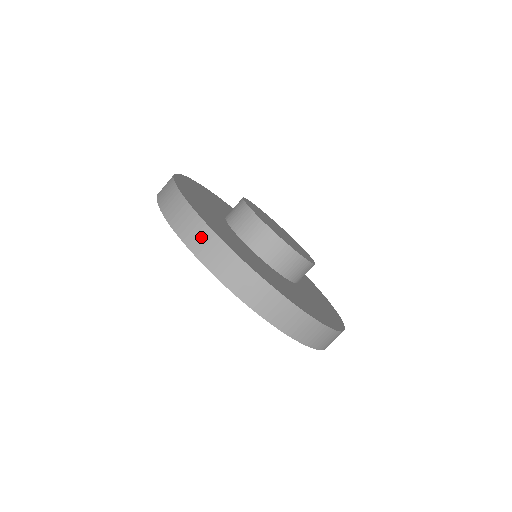
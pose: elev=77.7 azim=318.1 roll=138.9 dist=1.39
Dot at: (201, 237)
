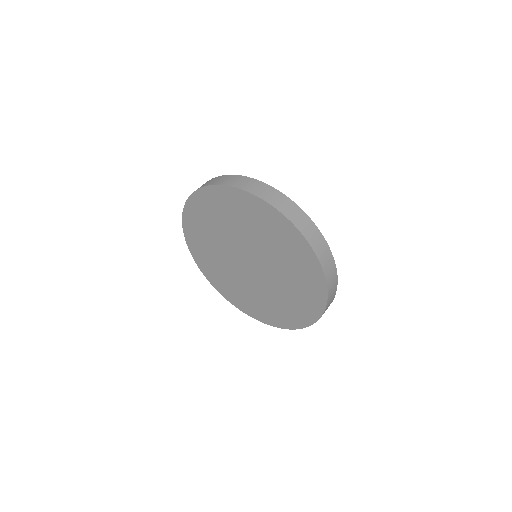
Dot at: (212, 180)
